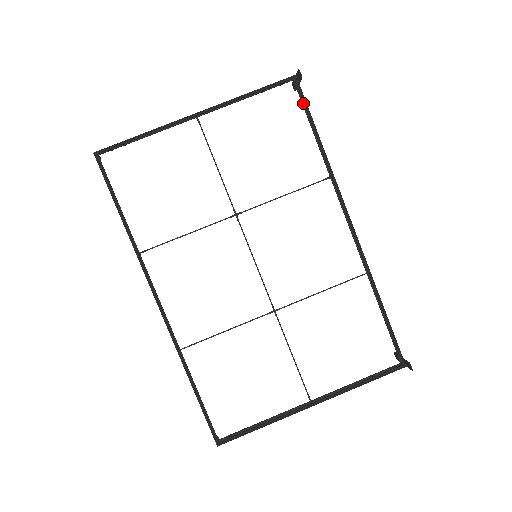
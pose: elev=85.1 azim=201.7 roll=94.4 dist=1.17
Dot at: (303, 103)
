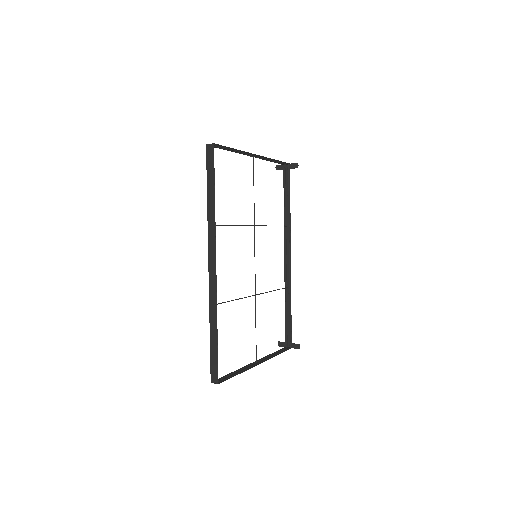
Dot at: (286, 180)
